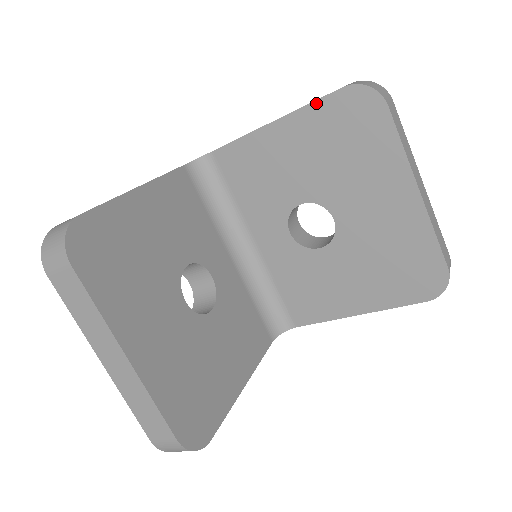
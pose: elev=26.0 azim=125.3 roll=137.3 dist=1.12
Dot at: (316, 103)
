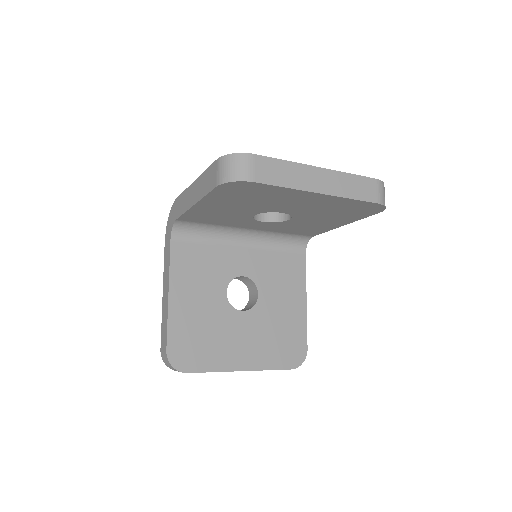
Dot at: (209, 194)
